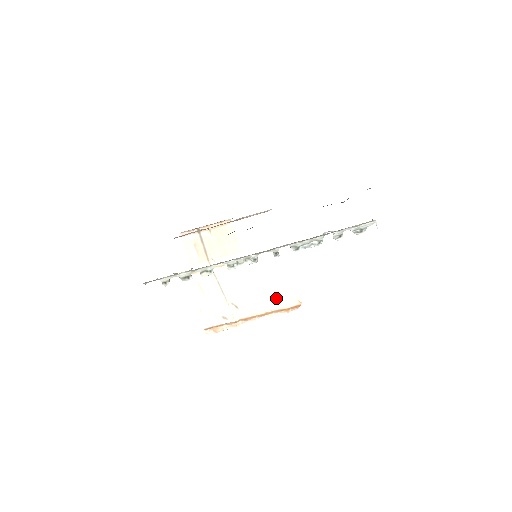
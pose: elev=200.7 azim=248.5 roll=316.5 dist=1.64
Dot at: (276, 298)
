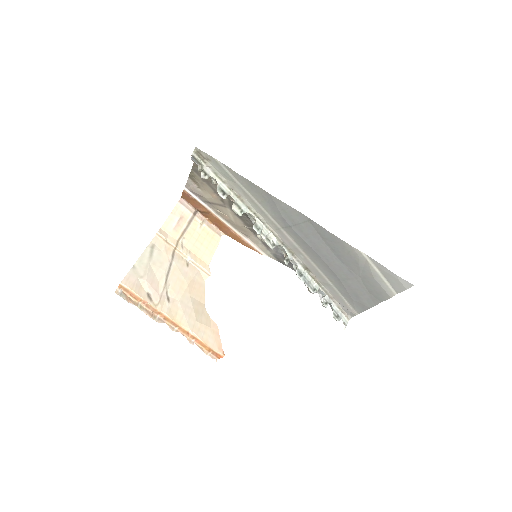
Dot at: (207, 329)
